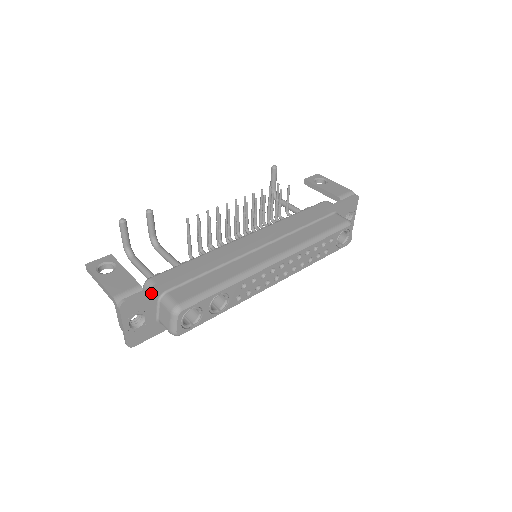
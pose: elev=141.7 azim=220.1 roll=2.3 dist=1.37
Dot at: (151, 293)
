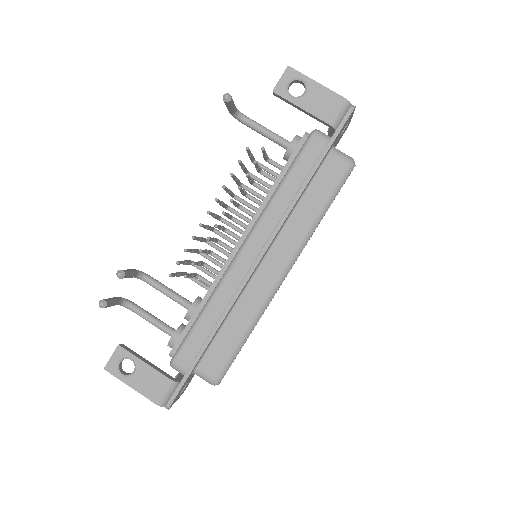
Dot at: (185, 382)
